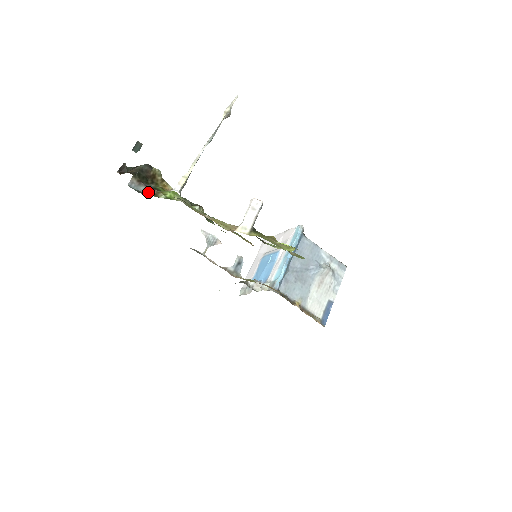
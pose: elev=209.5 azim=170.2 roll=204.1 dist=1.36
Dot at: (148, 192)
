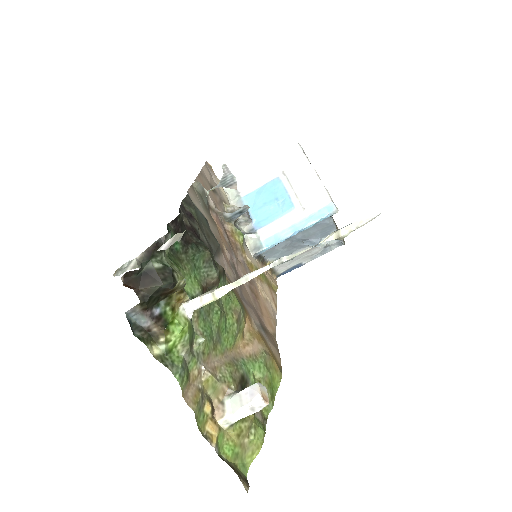
Dot at: (148, 328)
